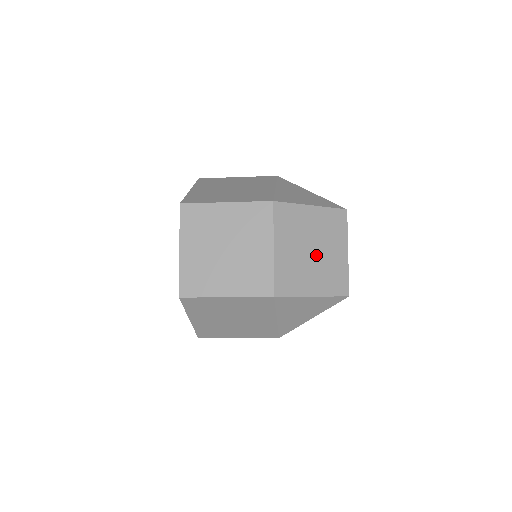
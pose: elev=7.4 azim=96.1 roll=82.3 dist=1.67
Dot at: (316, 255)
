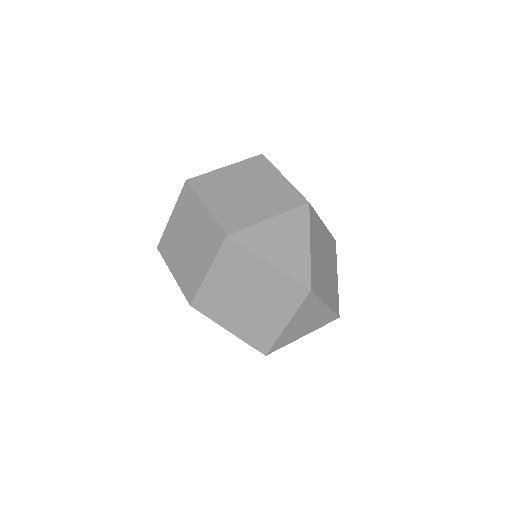
Dot at: (249, 304)
